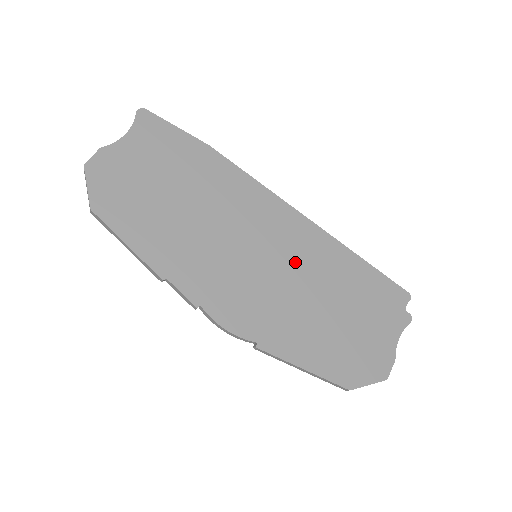
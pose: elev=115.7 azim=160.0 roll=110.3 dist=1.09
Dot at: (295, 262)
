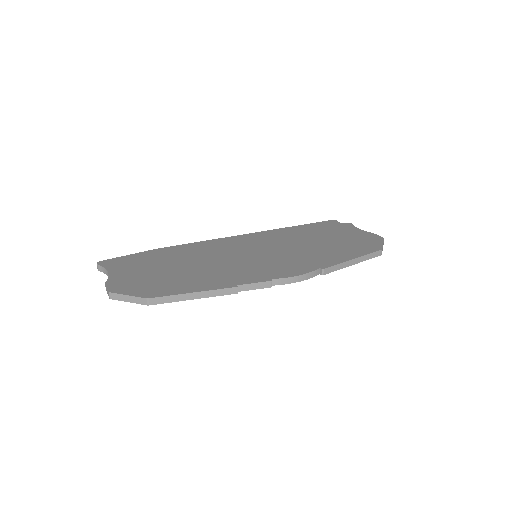
Dot at: (275, 244)
